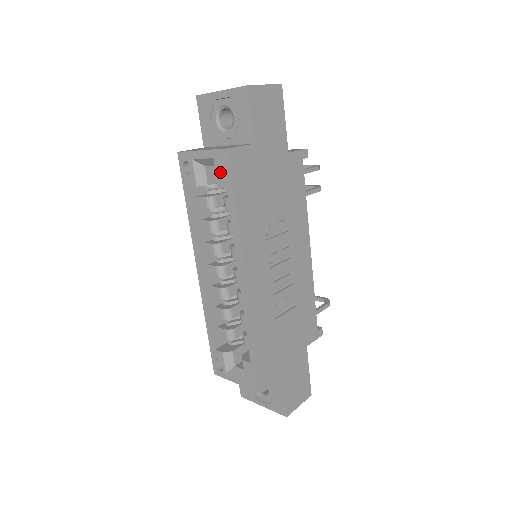
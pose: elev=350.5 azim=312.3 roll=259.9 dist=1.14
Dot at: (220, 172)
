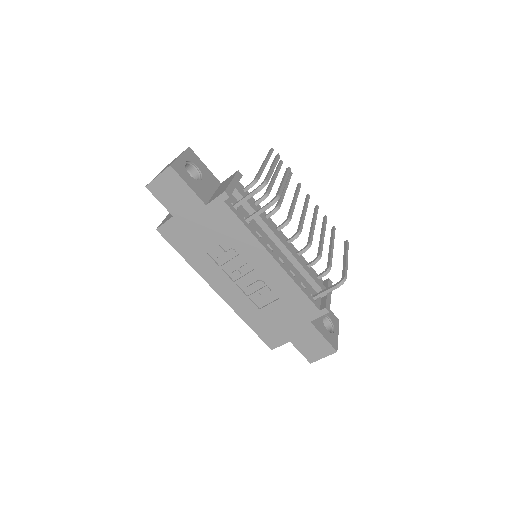
Dot at: occluded
